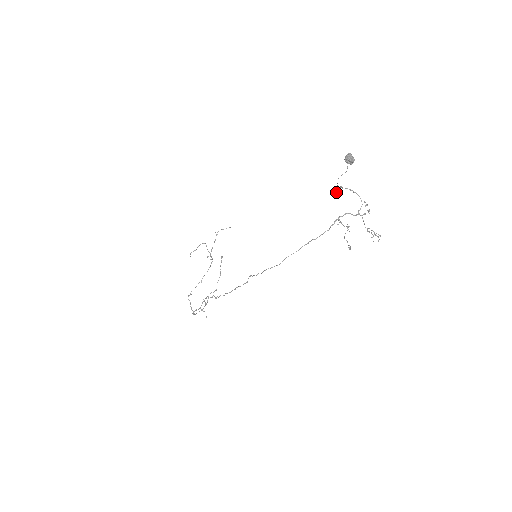
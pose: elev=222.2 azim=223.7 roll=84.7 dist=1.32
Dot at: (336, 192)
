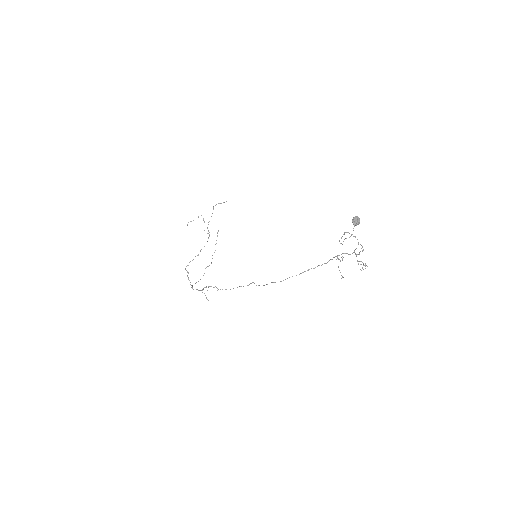
Dot at: (340, 243)
